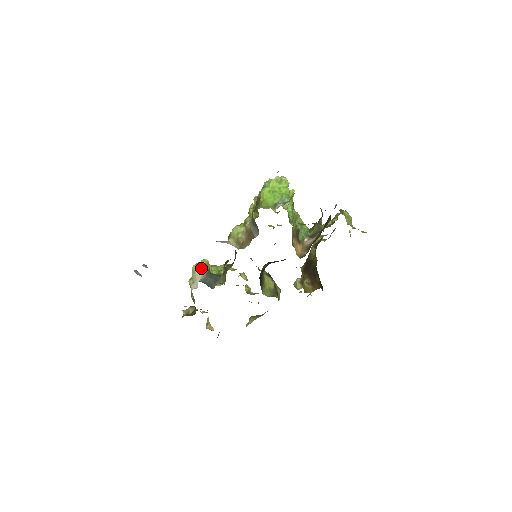
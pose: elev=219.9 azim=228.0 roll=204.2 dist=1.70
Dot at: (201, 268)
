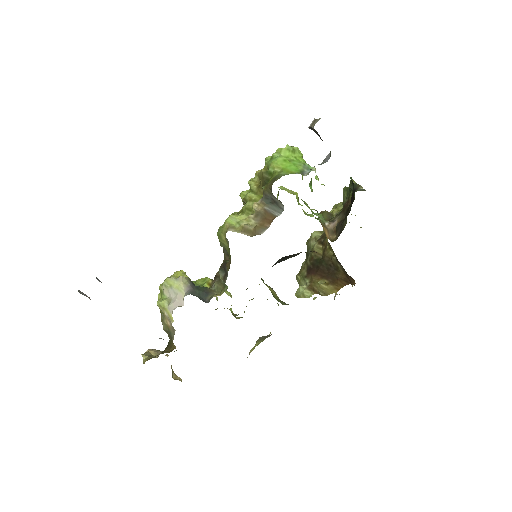
Dot at: (182, 279)
